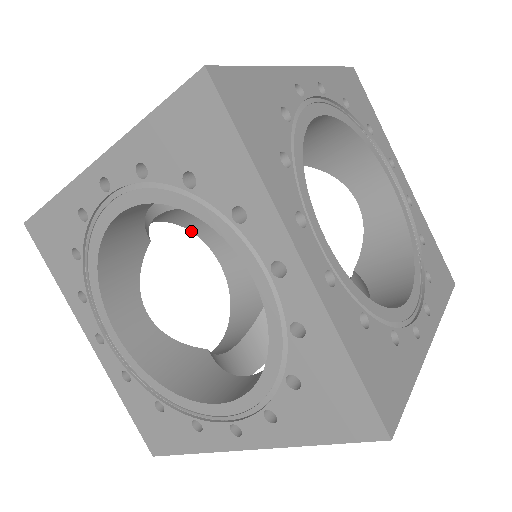
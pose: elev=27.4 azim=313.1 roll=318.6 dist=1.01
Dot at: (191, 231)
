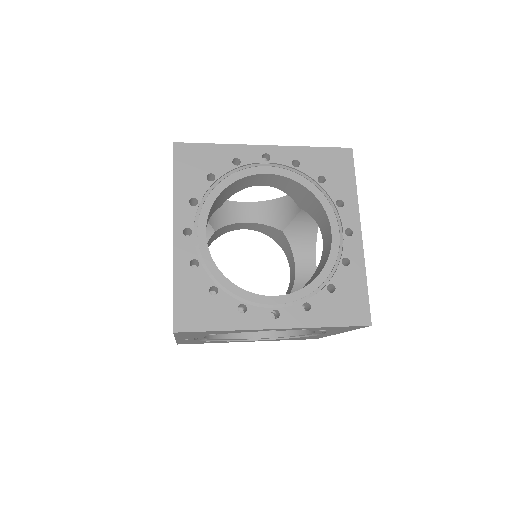
Dot at: occluded
